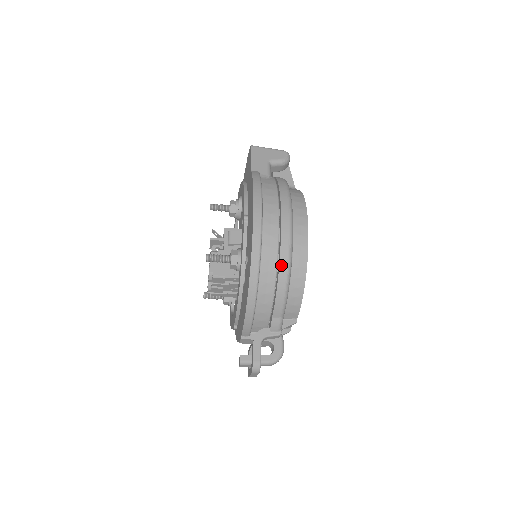
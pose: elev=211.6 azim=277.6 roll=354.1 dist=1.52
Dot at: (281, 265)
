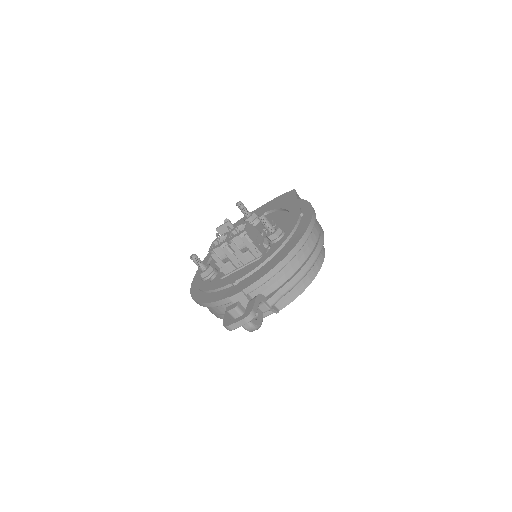
Dot at: (312, 257)
